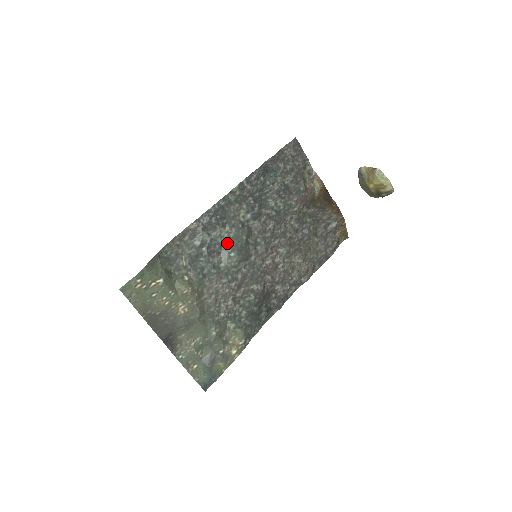
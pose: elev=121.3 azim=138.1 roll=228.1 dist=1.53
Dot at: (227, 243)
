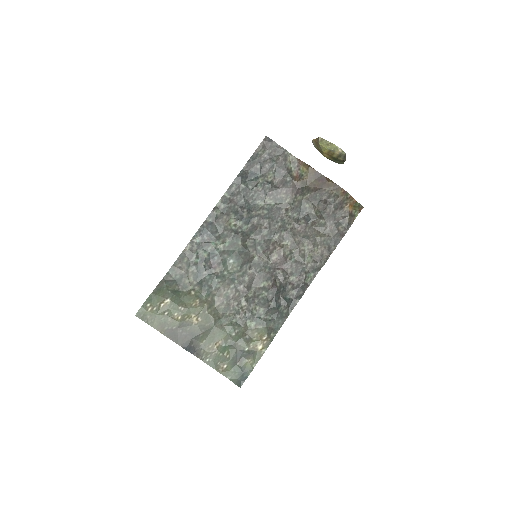
Dot at: (224, 253)
